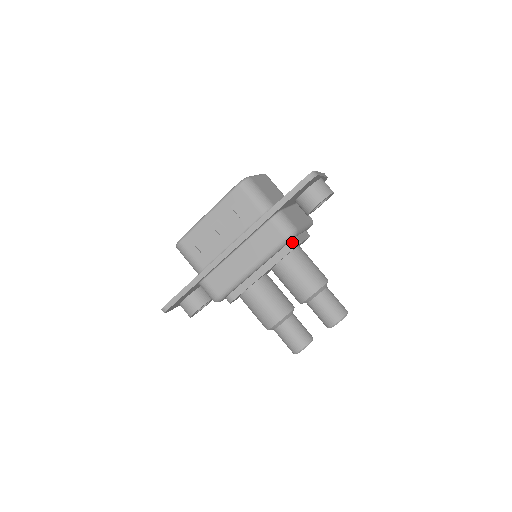
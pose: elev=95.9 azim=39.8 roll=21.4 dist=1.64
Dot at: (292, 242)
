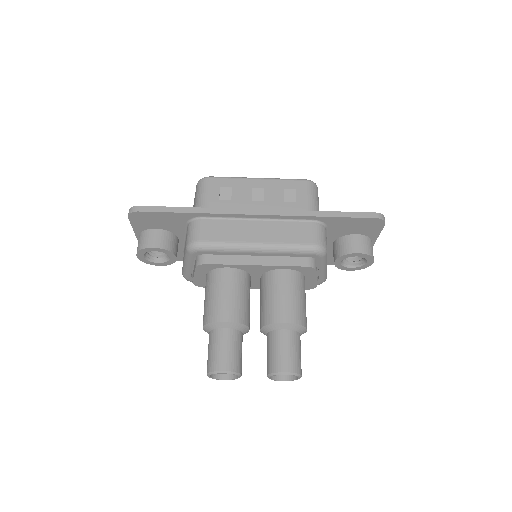
Dot at: (311, 261)
